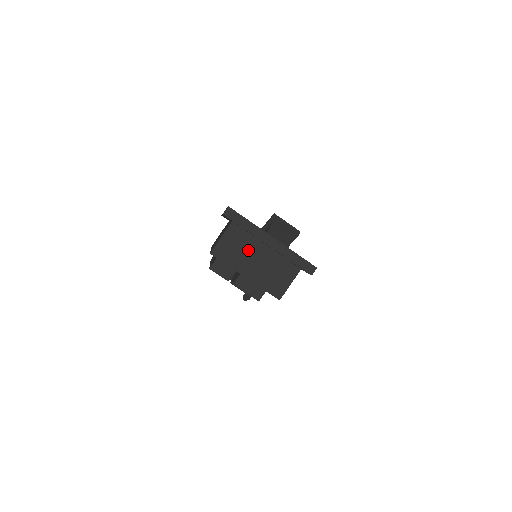
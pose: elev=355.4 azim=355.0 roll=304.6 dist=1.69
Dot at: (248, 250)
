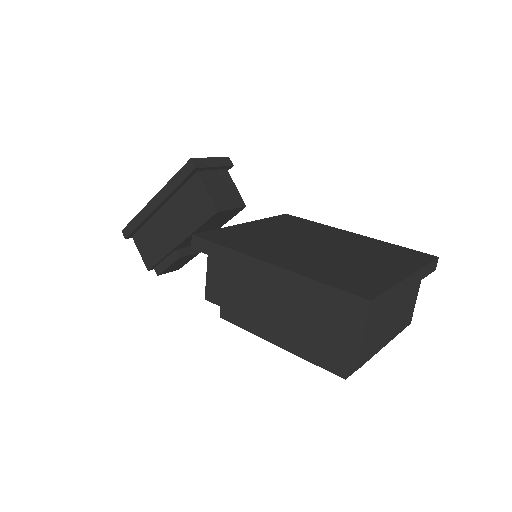
Dot at: (386, 317)
